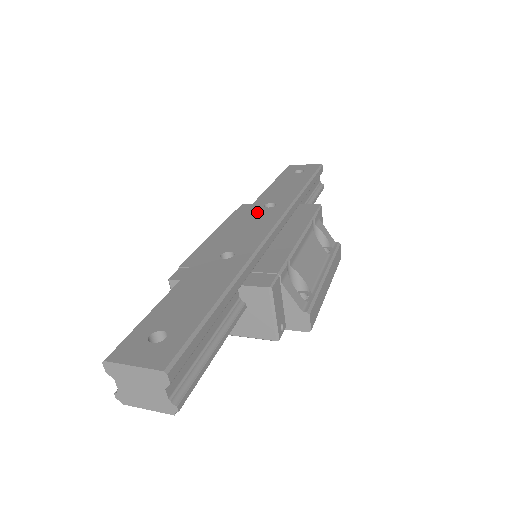
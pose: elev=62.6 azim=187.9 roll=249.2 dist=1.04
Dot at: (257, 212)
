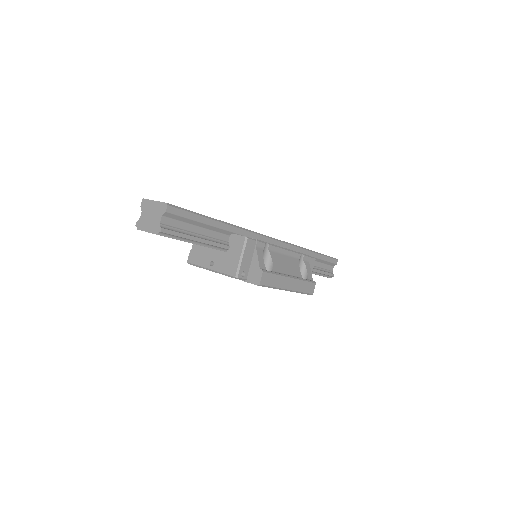
Dot at: occluded
